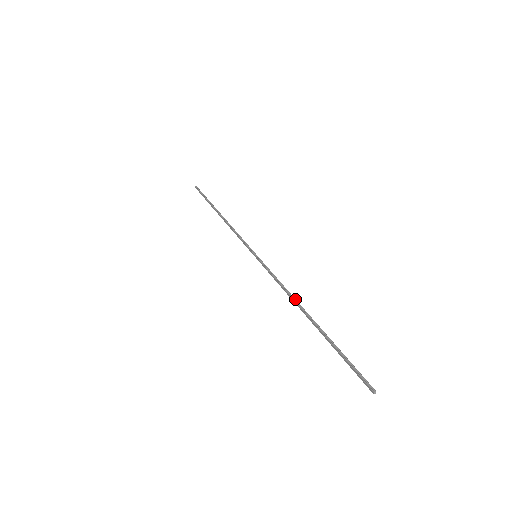
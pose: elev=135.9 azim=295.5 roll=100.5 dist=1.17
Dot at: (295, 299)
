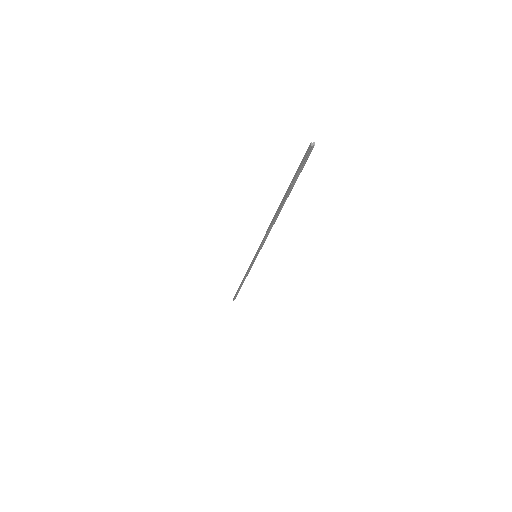
Dot at: (273, 222)
